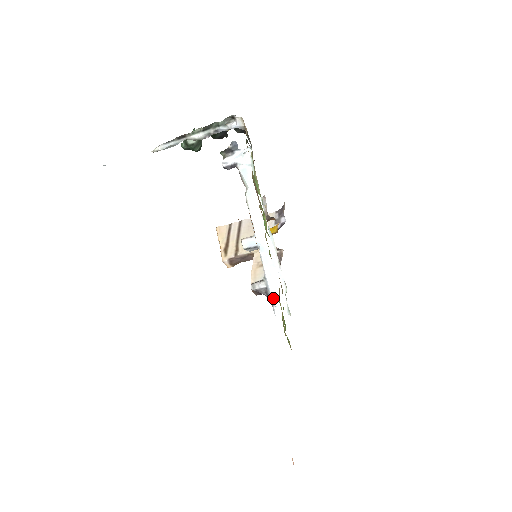
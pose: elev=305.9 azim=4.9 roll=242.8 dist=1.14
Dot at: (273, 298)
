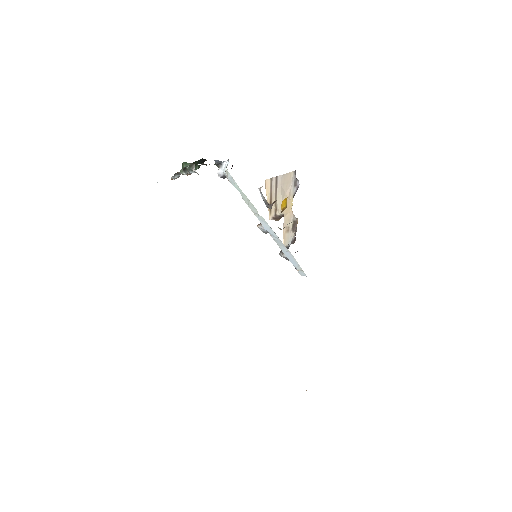
Dot at: (294, 265)
